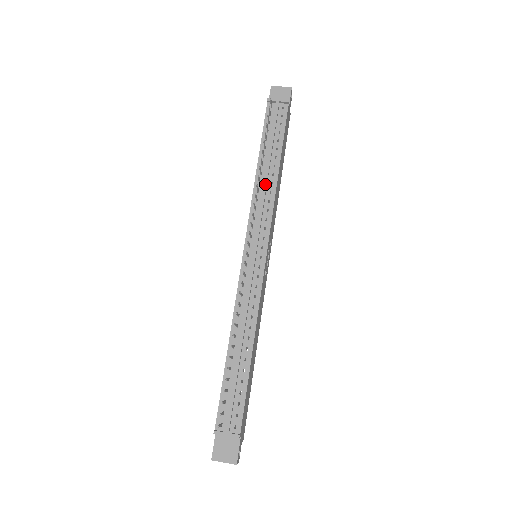
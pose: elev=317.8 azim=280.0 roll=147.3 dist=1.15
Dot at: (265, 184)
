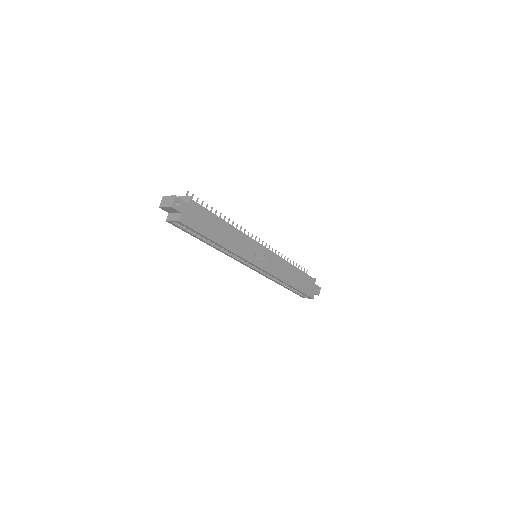
Dot at: occluded
